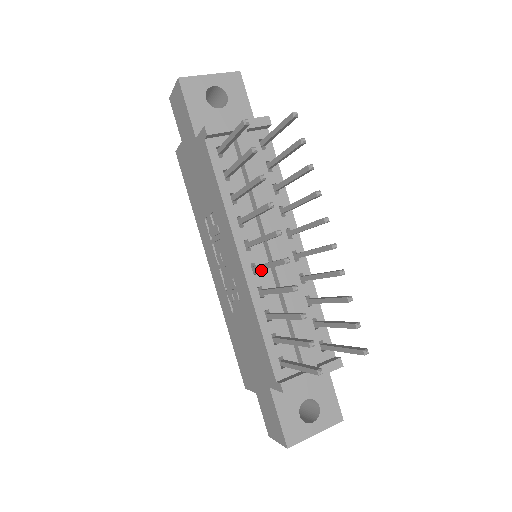
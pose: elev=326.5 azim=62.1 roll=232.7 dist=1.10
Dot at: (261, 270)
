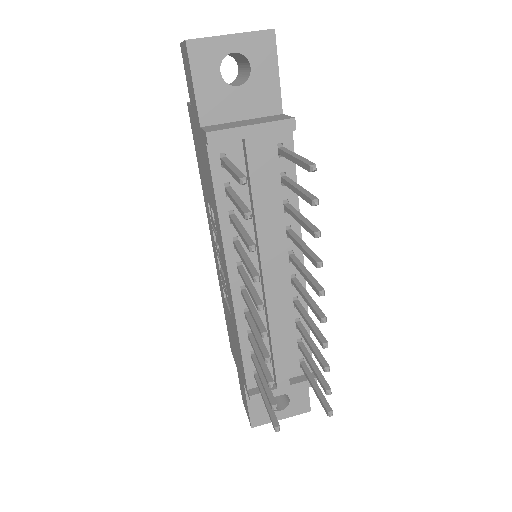
Dot at: occluded
